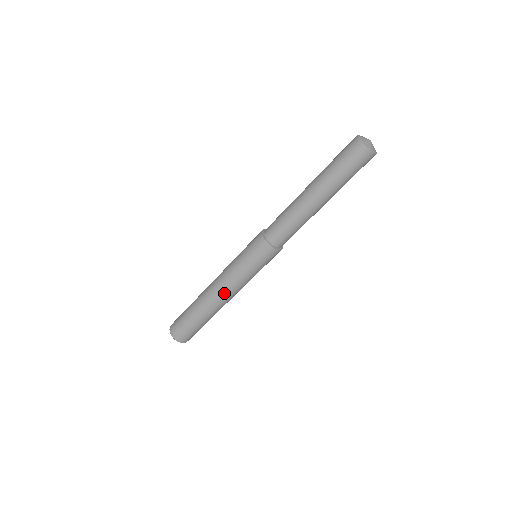
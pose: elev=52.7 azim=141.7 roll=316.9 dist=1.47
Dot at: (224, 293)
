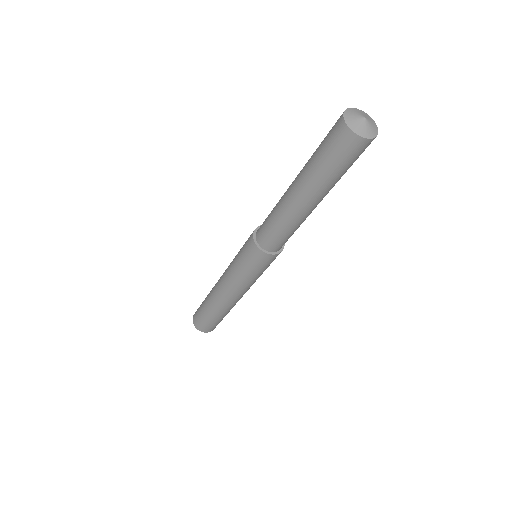
Dot at: (228, 293)
